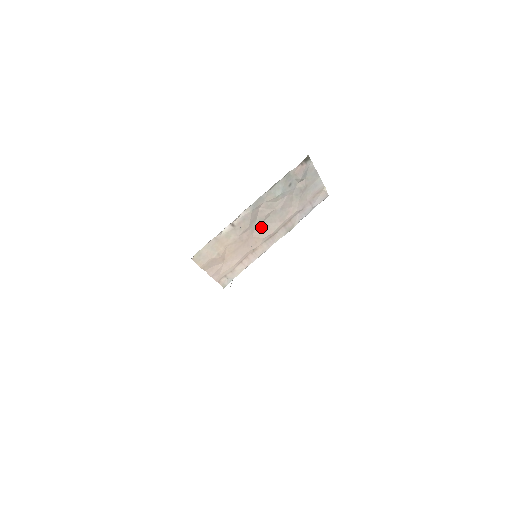
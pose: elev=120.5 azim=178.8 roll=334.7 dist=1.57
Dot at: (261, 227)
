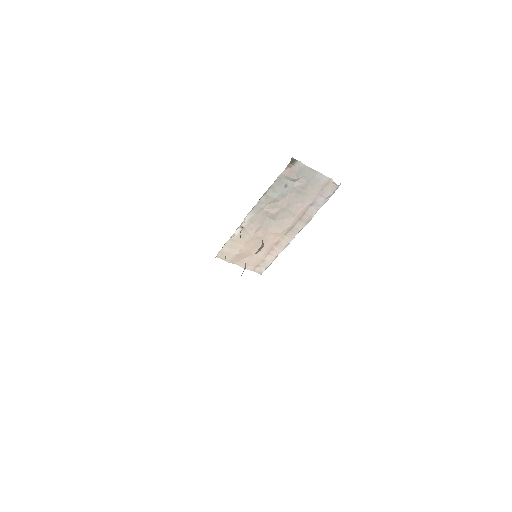
Dot at: (275, 224)
